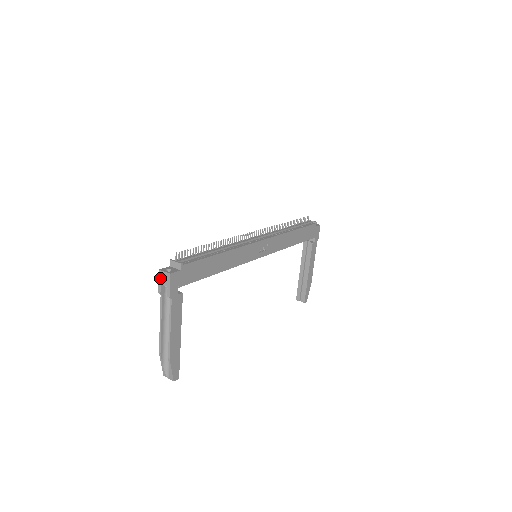
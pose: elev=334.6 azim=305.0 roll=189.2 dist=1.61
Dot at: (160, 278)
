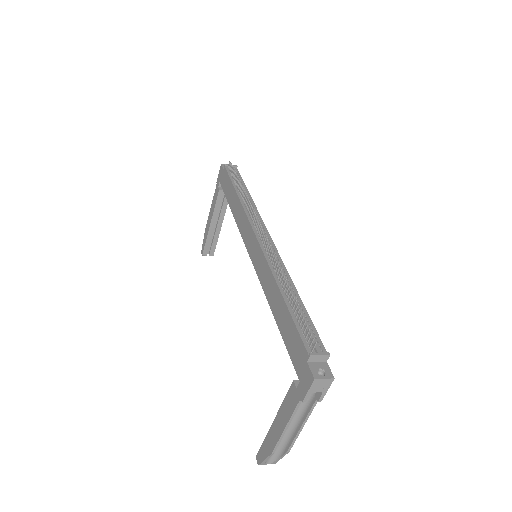
Dot at: (313, 387)
